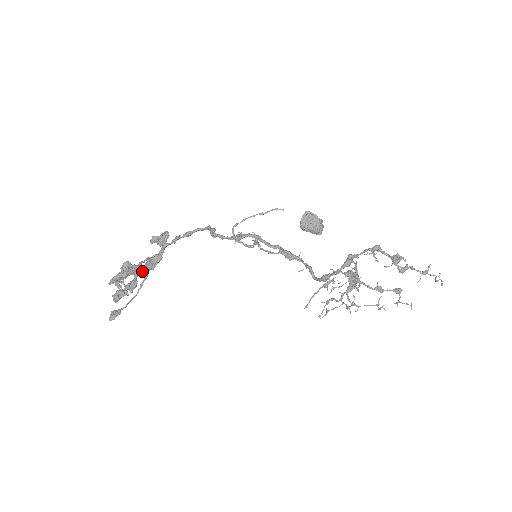
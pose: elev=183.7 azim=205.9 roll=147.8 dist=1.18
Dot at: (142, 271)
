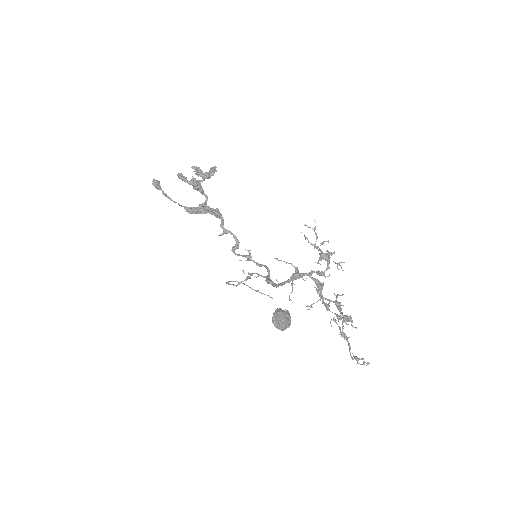
Dot at: occluded
